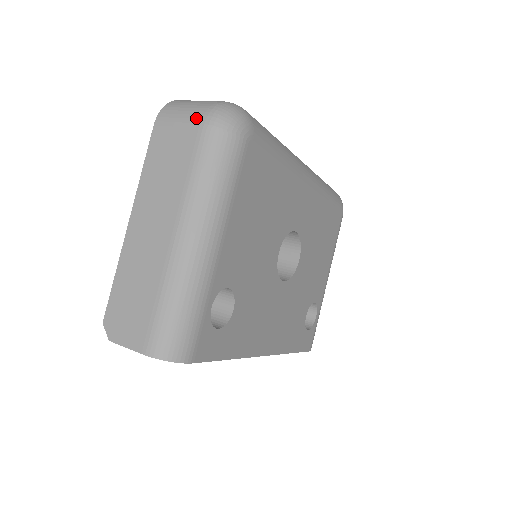
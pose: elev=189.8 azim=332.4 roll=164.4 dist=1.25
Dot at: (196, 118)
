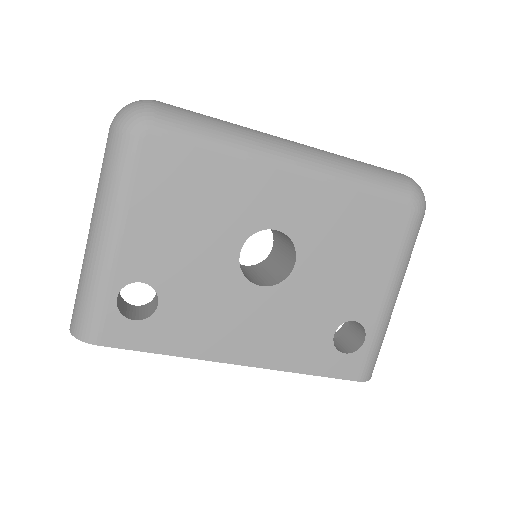
Dot at: occluded
